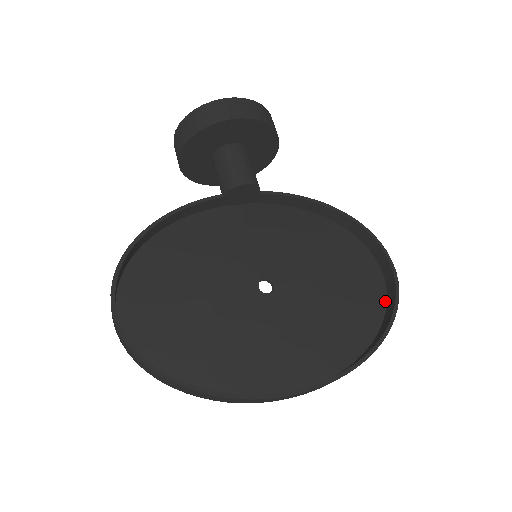
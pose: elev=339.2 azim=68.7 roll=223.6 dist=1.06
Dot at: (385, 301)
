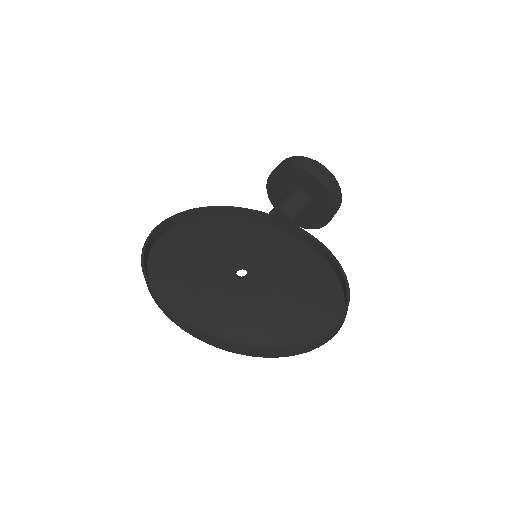
Dot at: occluded
